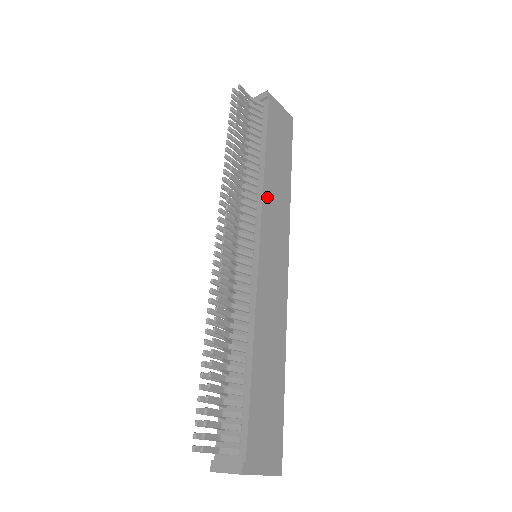
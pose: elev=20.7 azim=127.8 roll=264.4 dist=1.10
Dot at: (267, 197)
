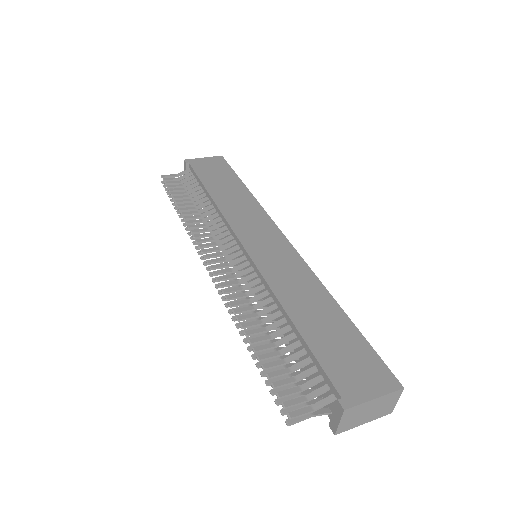
Dot at: (229, 214)
